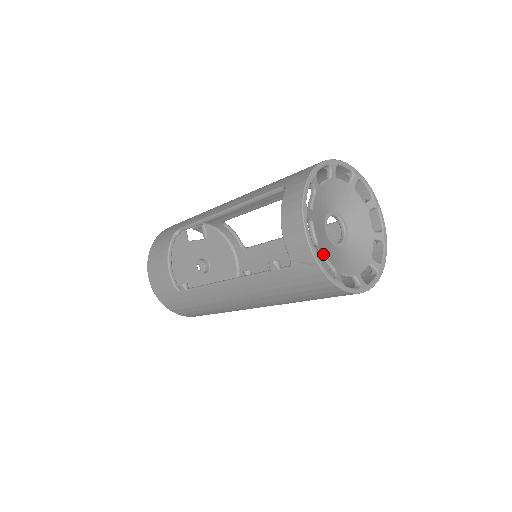
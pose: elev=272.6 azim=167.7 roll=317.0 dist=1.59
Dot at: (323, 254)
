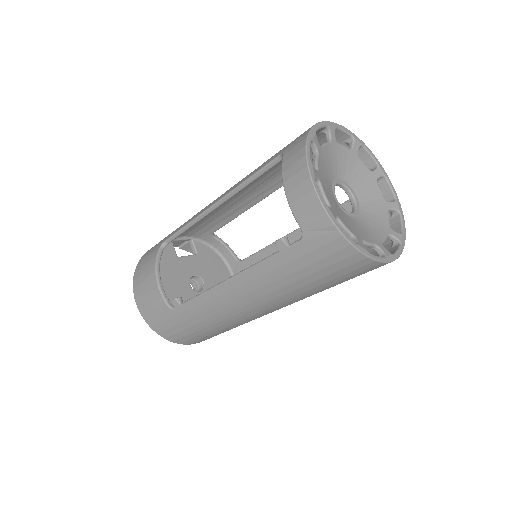
Dot at: (338, 218)
